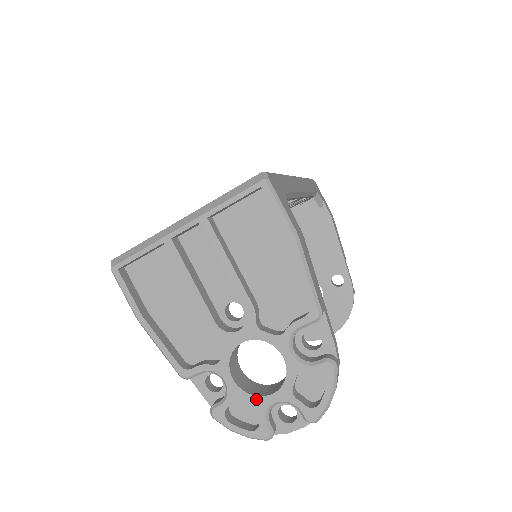
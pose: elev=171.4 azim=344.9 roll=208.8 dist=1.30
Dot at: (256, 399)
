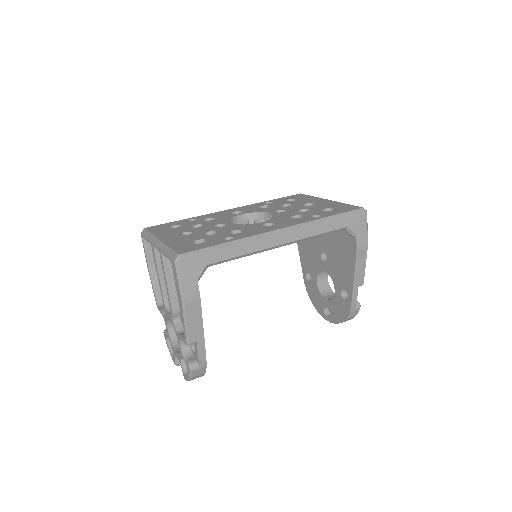
Dot at: (173, 346)
